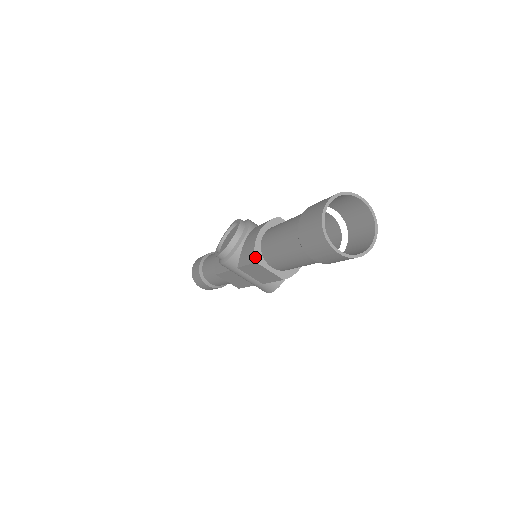
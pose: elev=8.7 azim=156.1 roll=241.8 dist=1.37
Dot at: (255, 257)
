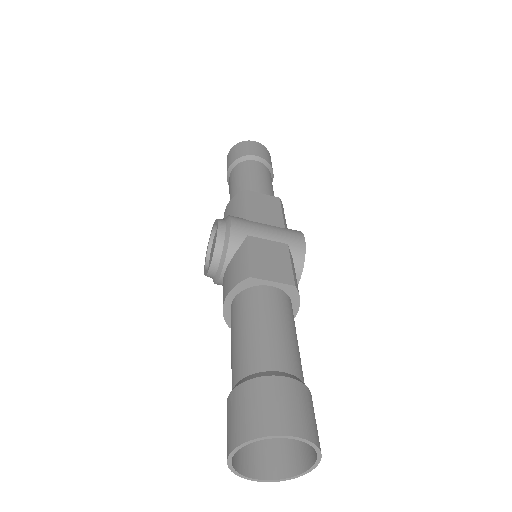
Dot at: (227, 324)
